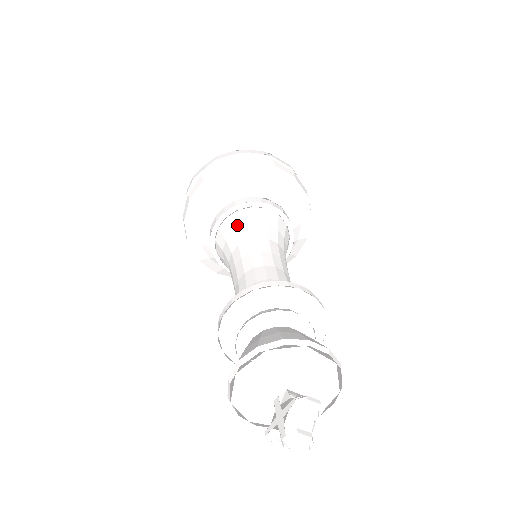
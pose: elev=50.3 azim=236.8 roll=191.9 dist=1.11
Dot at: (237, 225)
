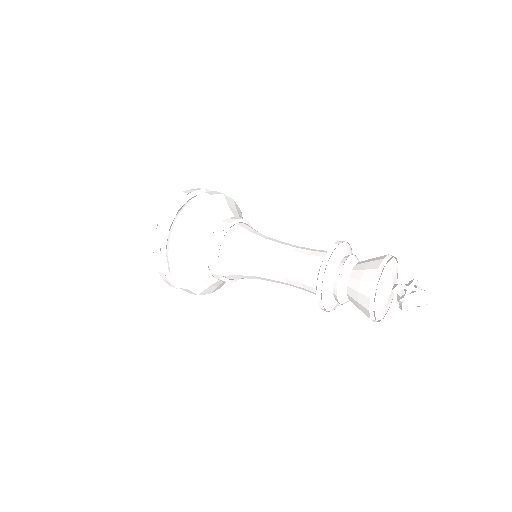
Dot at: (250, 229)
